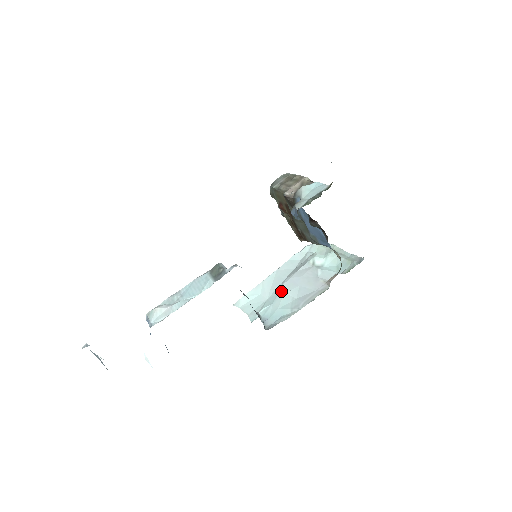
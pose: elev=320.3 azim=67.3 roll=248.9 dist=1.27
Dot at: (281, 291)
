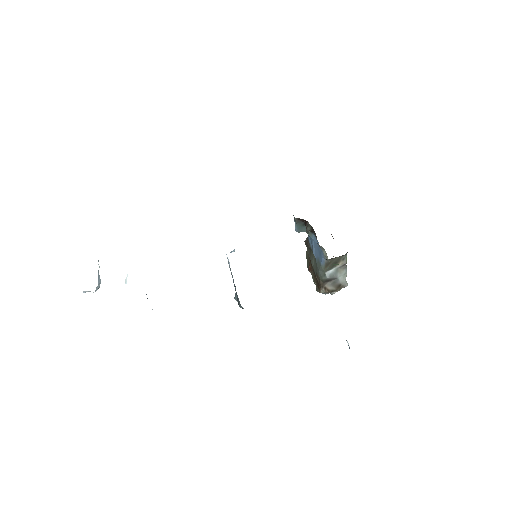
Dot at: occluded
